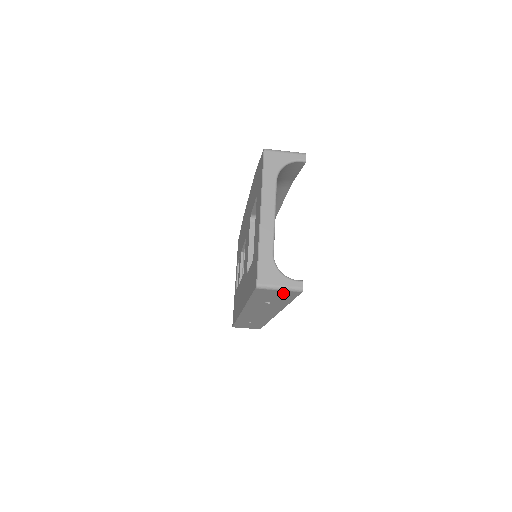
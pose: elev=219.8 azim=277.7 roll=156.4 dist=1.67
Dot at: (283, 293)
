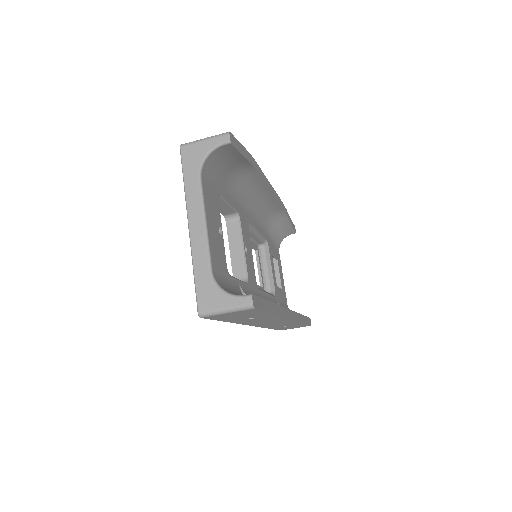
Dot at: (239, 313)
